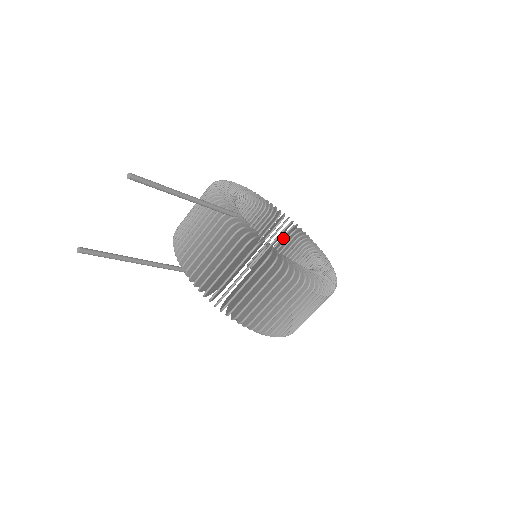
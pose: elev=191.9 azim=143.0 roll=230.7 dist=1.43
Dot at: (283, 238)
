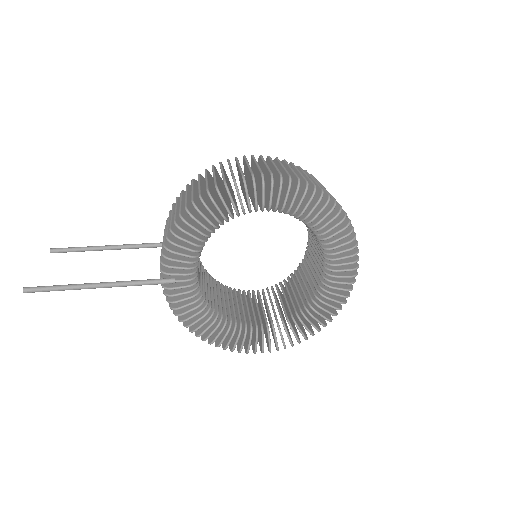
Dot at: occluded
